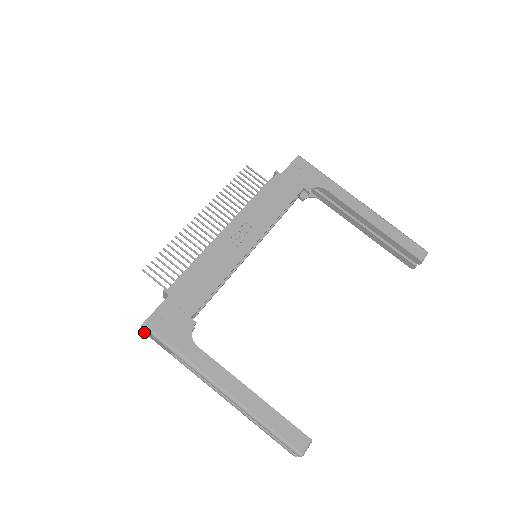
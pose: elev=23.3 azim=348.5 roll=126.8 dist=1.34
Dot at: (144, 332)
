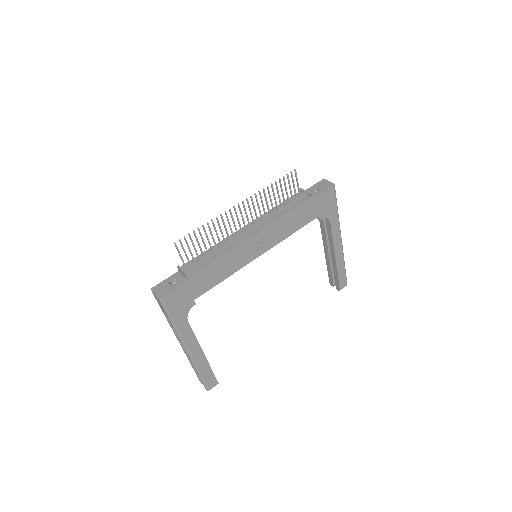
Dot at: (153, 294)
